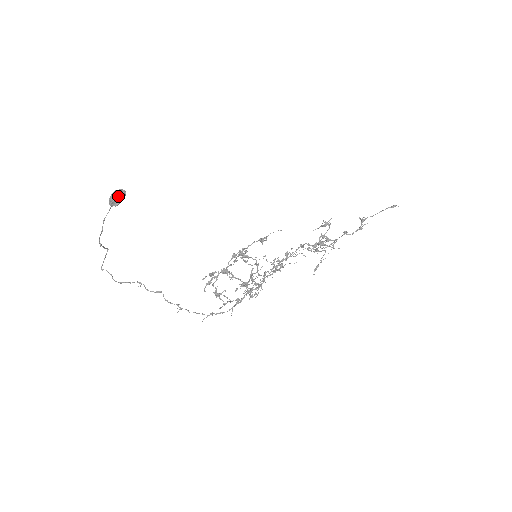
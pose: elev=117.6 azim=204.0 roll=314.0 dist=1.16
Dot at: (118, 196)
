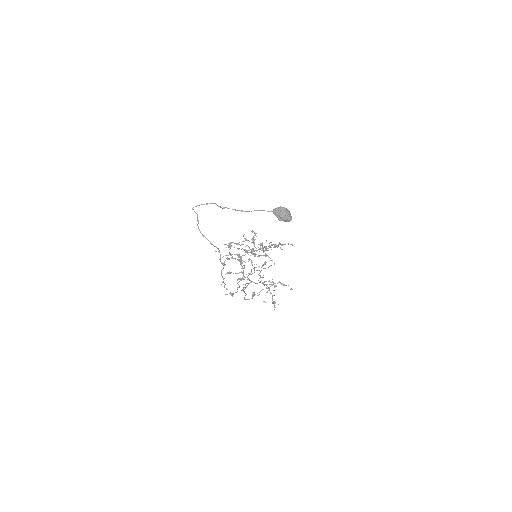
Dot at: (289, 219)
